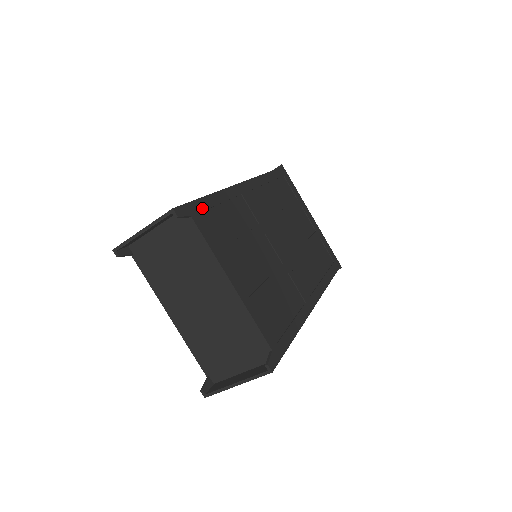
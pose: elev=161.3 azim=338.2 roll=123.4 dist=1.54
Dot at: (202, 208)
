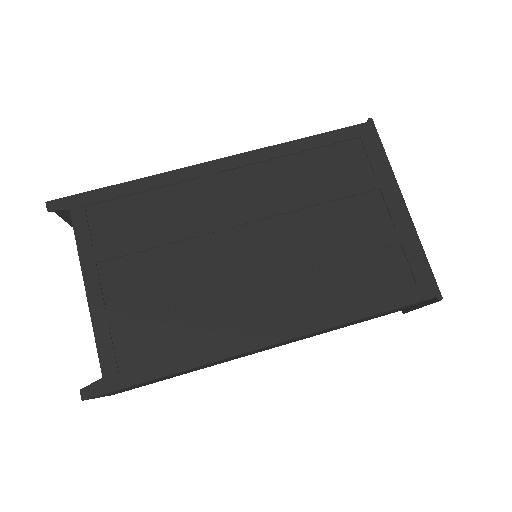
Dot at: (97, 200)
